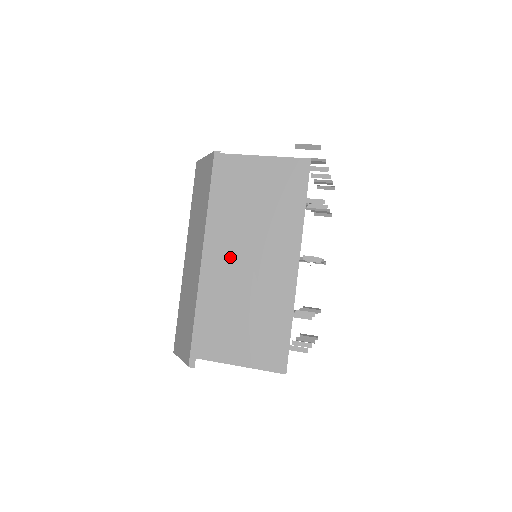
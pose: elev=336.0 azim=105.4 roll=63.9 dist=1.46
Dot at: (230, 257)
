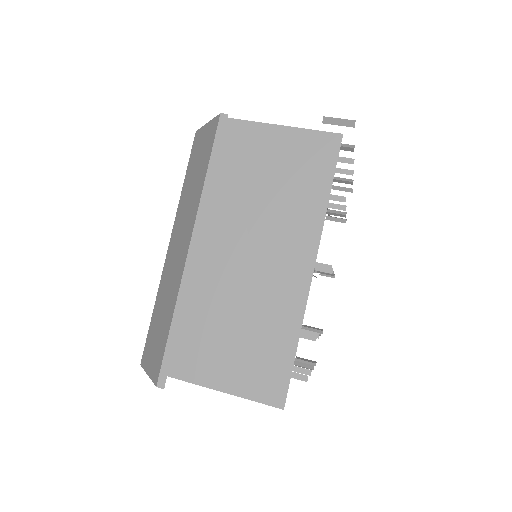
Dot at: (226, 249)
